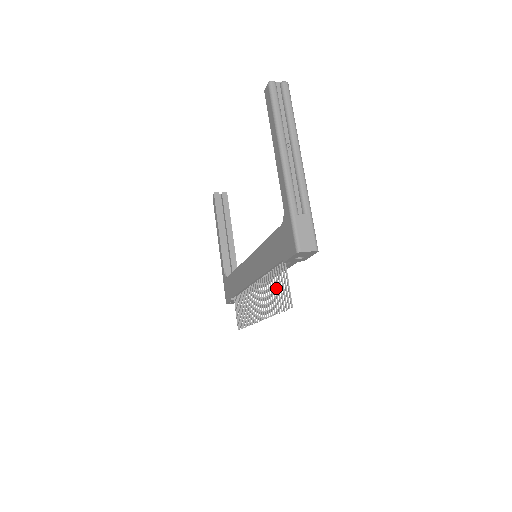
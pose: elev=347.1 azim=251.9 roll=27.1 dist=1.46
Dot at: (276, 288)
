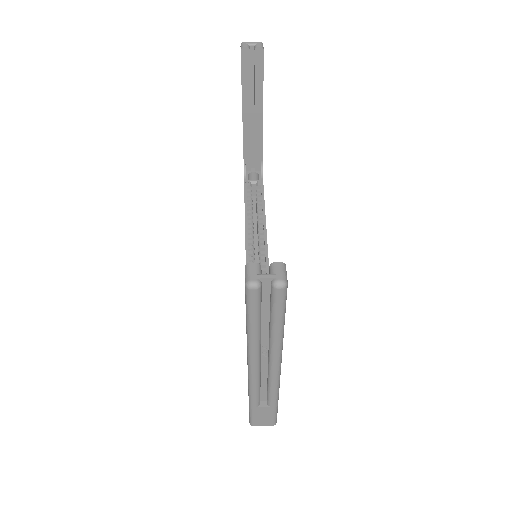
Dot at: occluded
